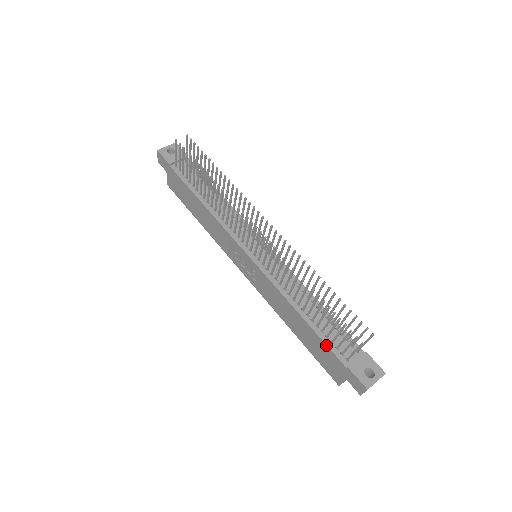
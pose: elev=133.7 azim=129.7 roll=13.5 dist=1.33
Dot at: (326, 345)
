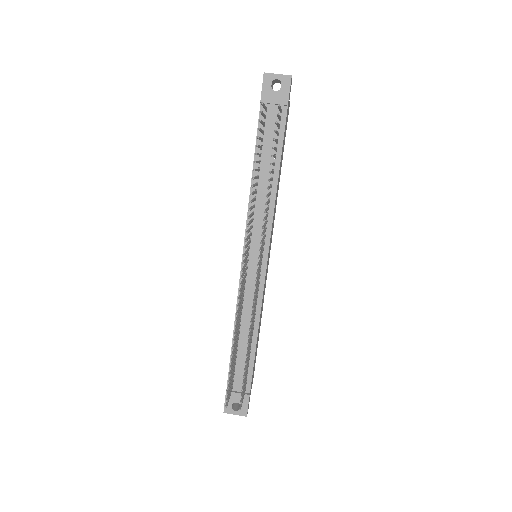
Dot at: (229, 366)
